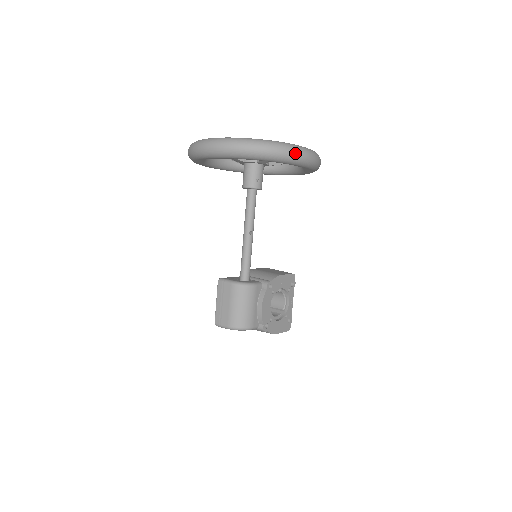
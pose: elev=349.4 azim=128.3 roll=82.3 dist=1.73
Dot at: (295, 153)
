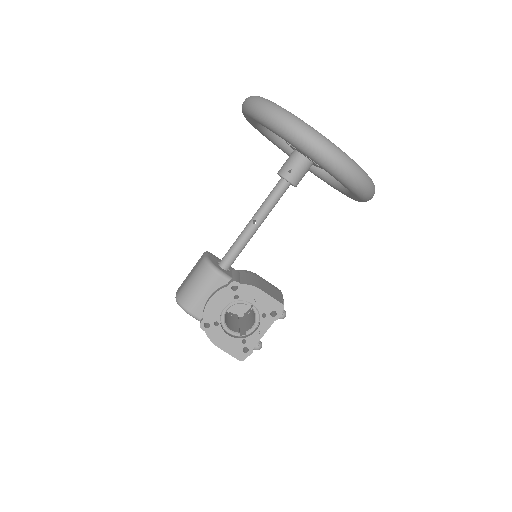
Dot at: (300, 133)
